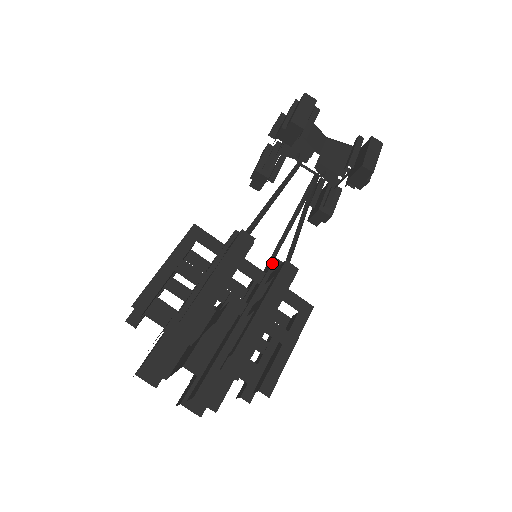
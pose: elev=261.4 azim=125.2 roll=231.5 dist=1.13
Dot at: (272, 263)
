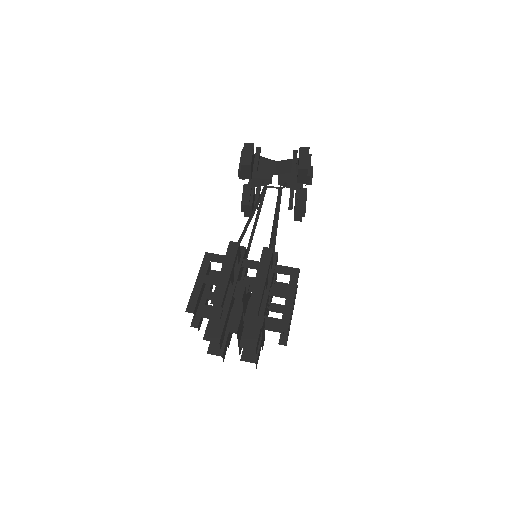
Dot at: occluded
